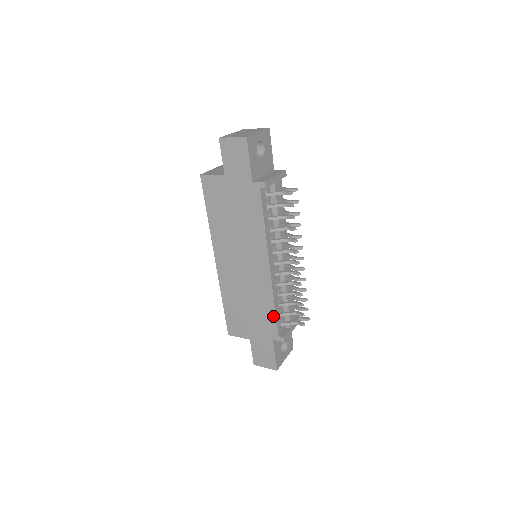
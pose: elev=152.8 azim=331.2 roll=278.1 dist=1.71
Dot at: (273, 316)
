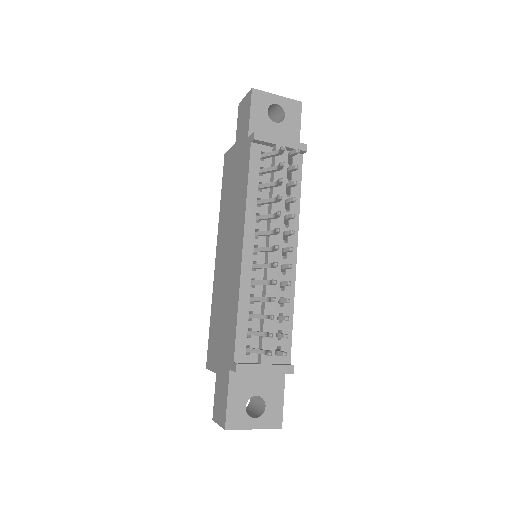
Dot at: (235, 327)
